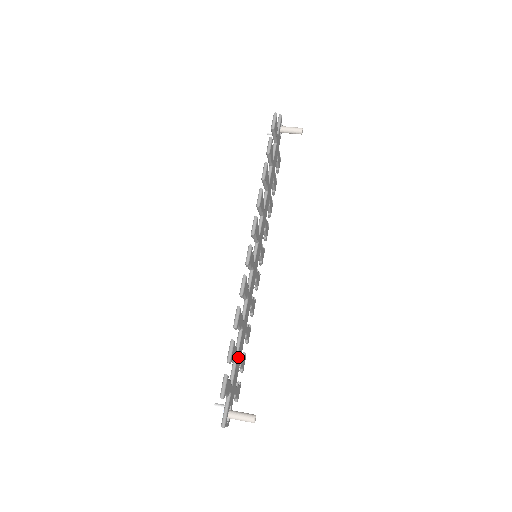
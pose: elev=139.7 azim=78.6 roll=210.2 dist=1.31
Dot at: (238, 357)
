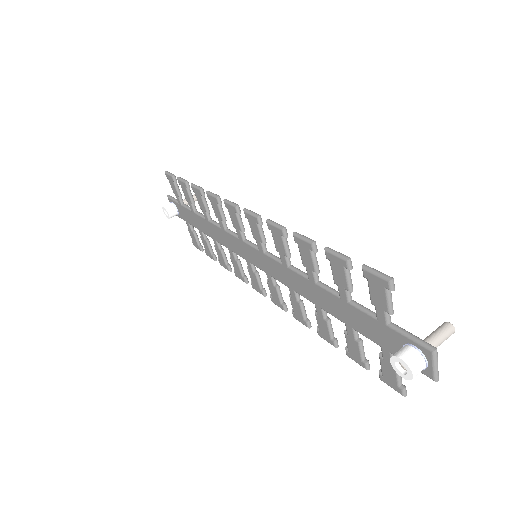
Dot at: (349, 304)
